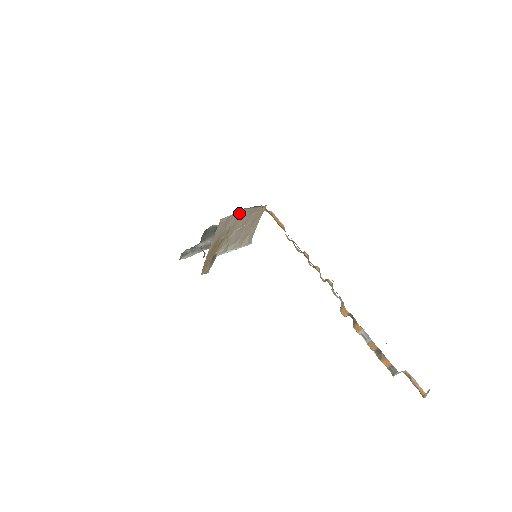
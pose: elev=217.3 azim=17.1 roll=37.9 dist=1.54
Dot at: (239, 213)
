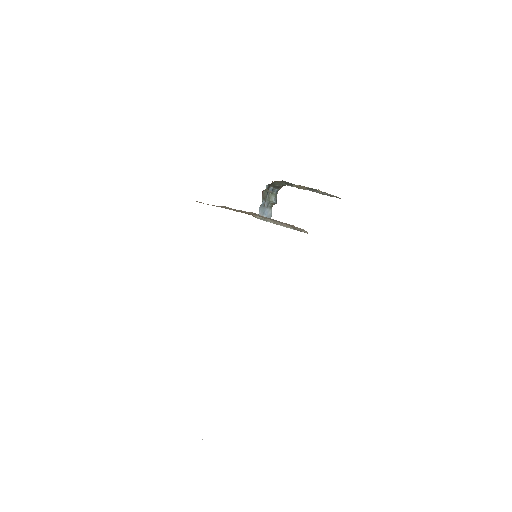
Dot at: (225, 206)
